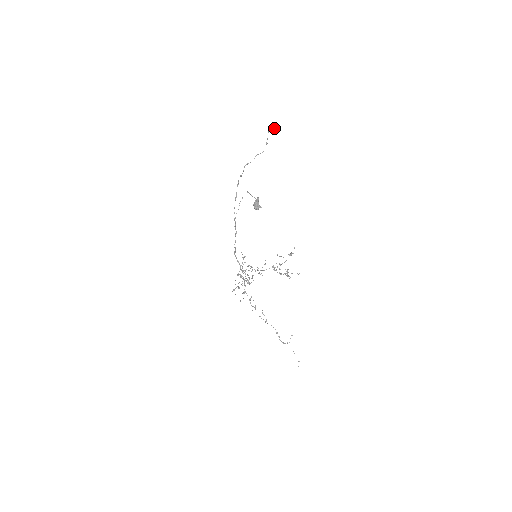
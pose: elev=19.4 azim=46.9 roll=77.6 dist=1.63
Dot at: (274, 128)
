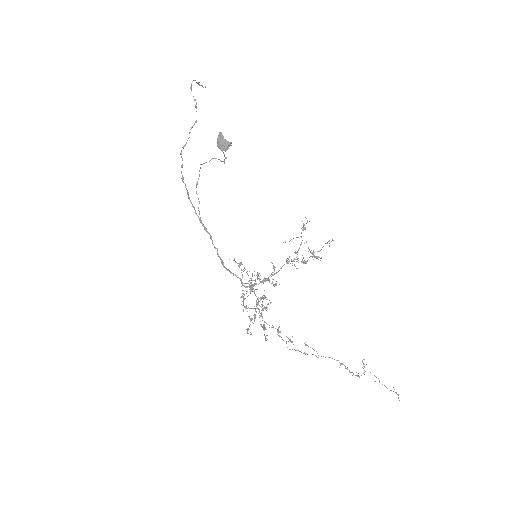
Dot at: (196, 82)
